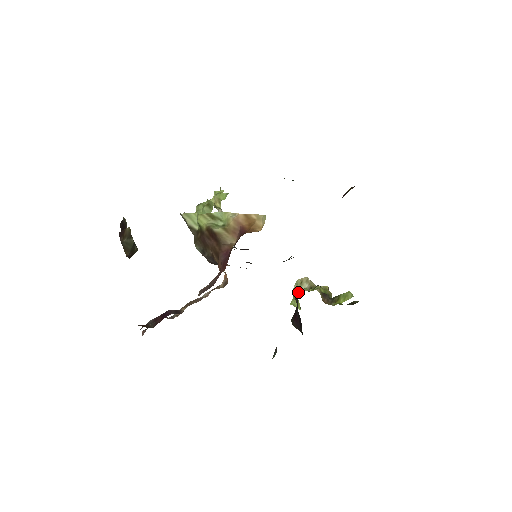
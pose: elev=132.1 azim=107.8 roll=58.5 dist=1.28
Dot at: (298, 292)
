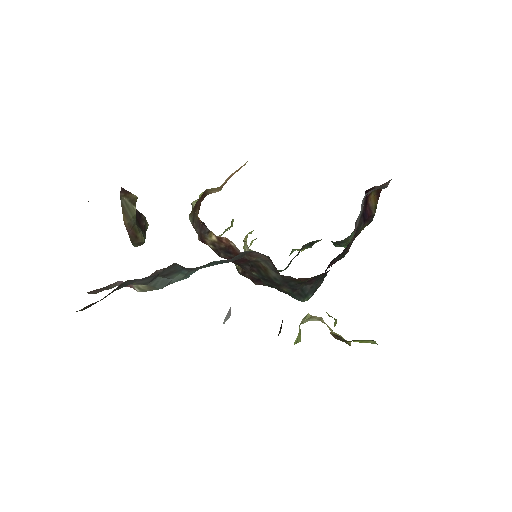
Dot at: occluded
